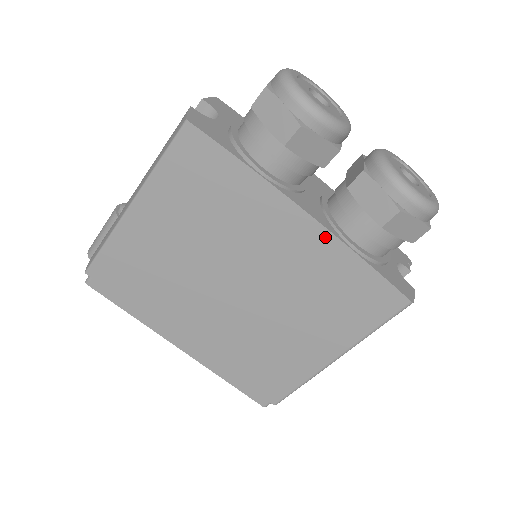
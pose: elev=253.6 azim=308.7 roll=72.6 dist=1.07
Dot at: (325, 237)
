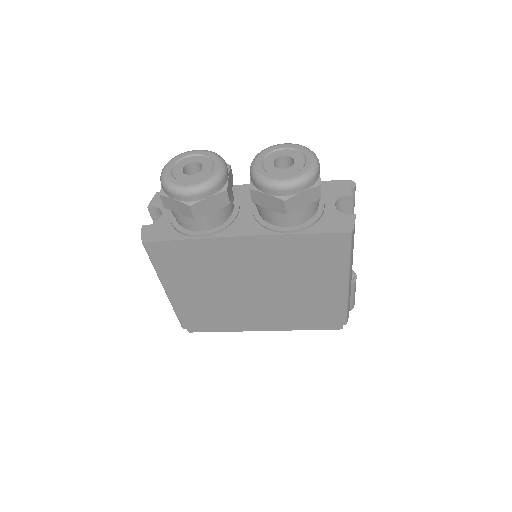
Dot at: (264, 239)
